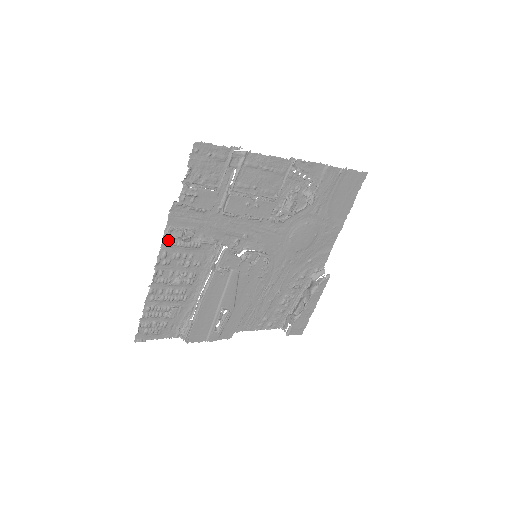
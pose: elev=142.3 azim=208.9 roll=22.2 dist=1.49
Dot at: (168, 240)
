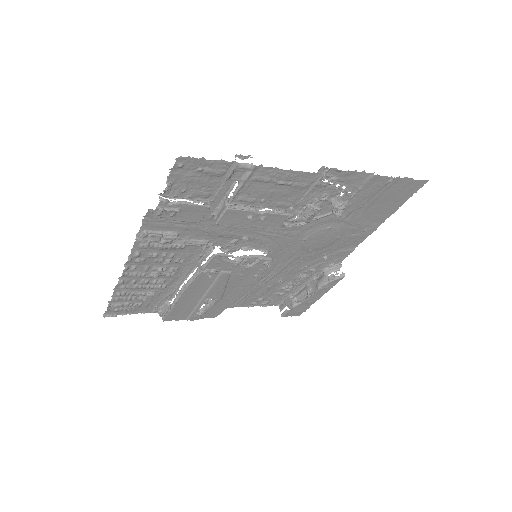
Dot at: (142, 242)
